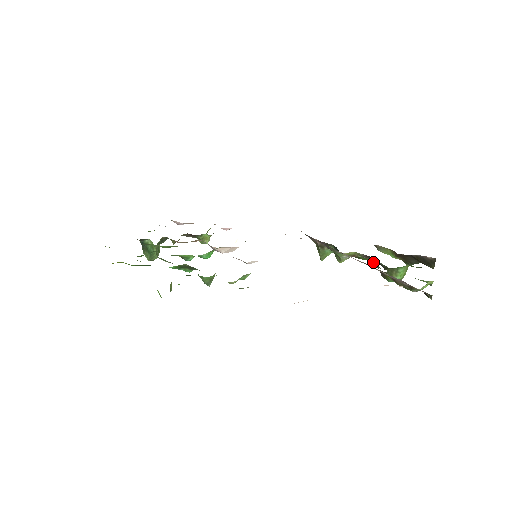
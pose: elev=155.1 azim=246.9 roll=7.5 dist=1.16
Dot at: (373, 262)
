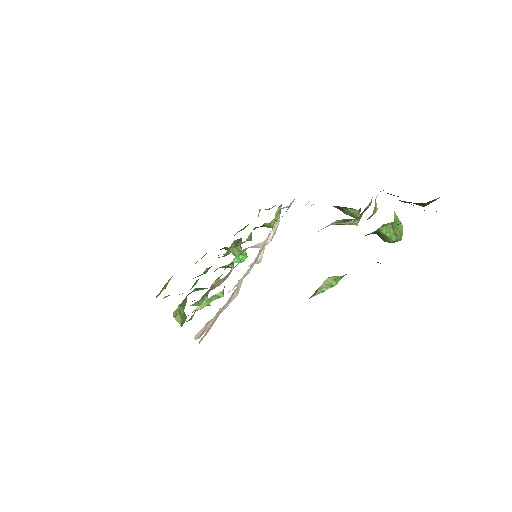
Dot at: occluded
